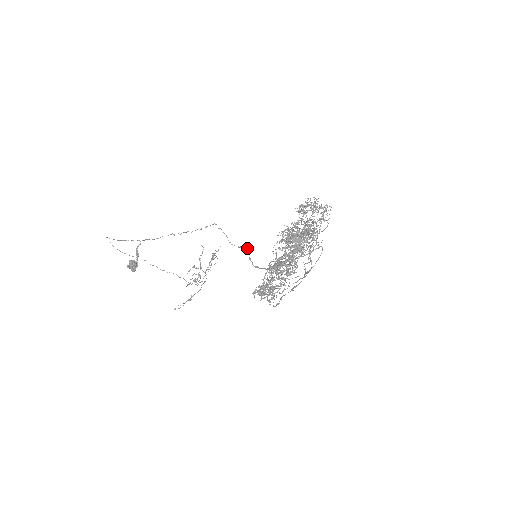
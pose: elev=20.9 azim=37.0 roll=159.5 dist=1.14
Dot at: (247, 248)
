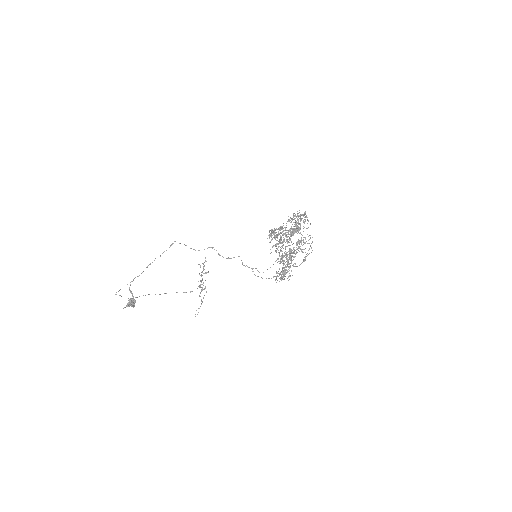
Dot at: (212, 248)
